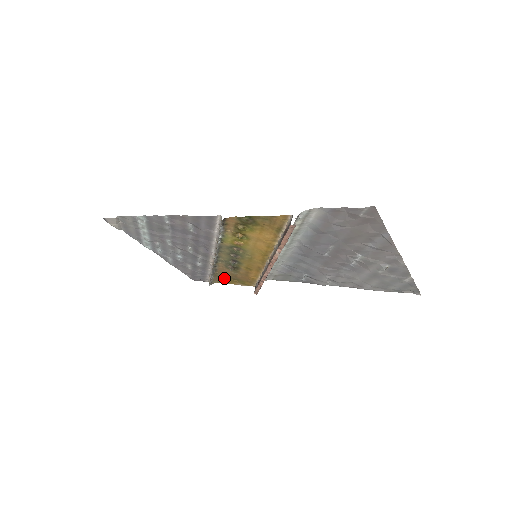
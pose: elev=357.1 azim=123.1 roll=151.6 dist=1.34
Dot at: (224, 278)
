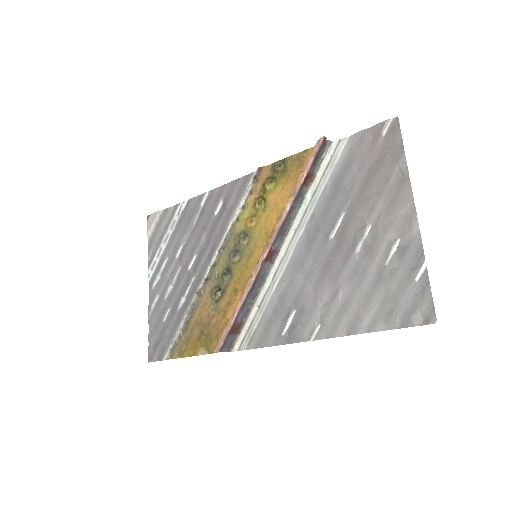
Dot at: (192, 336)
